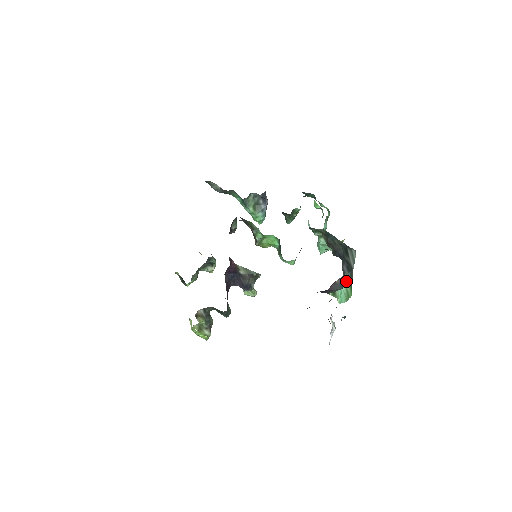
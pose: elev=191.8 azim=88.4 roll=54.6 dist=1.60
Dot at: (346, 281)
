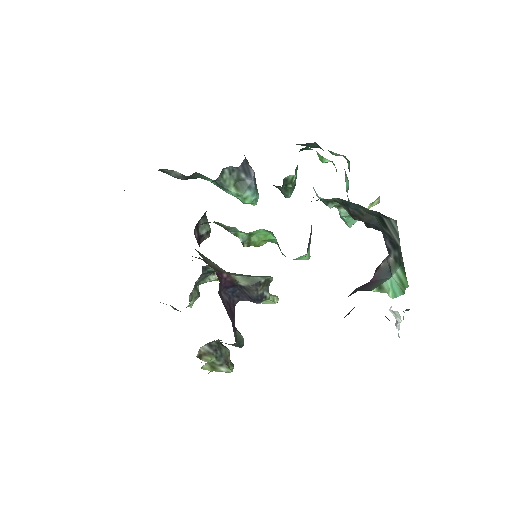
Dot at: (395, 264)
